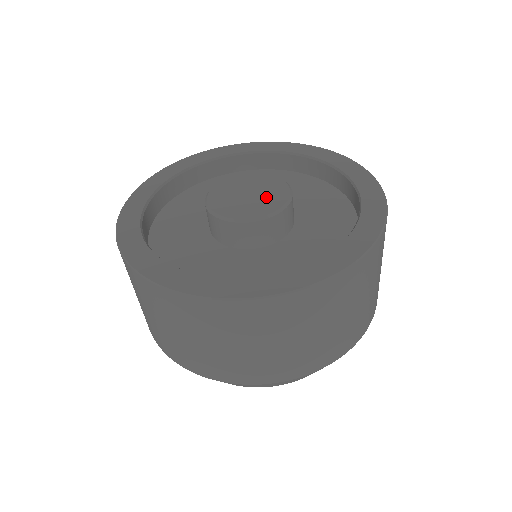
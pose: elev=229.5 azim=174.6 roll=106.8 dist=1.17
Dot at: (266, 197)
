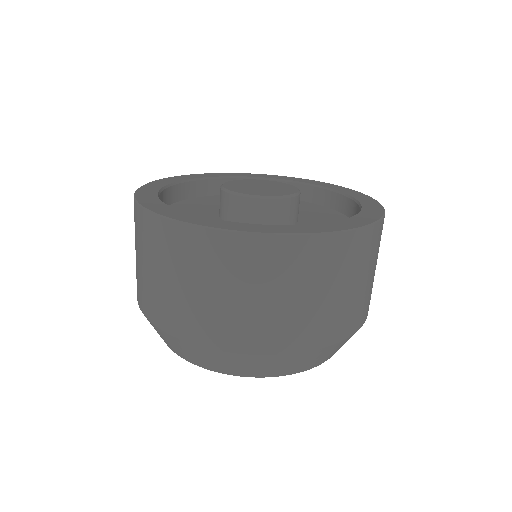
Dot at: (277, 187)
